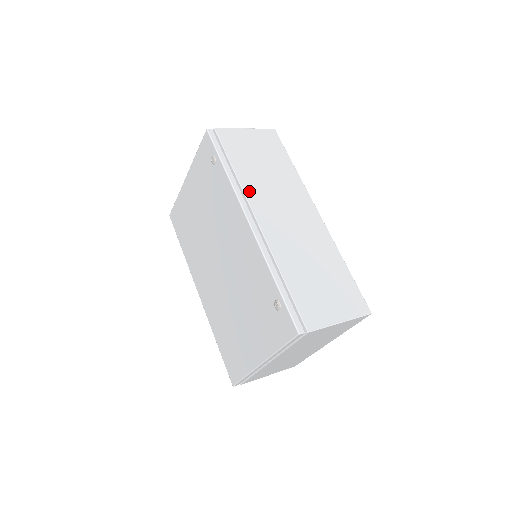
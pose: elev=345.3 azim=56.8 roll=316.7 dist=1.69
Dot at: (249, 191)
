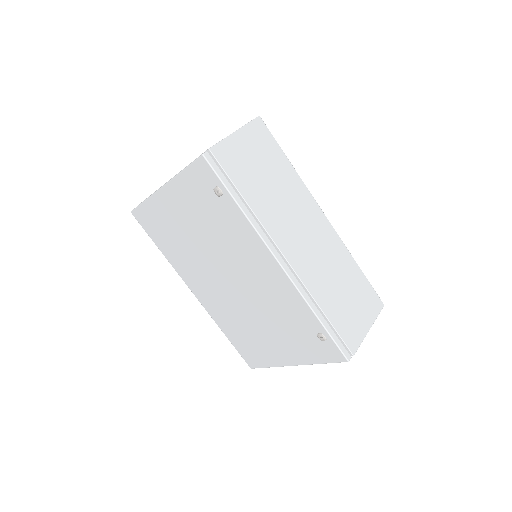
Dot at: (269, 225)
